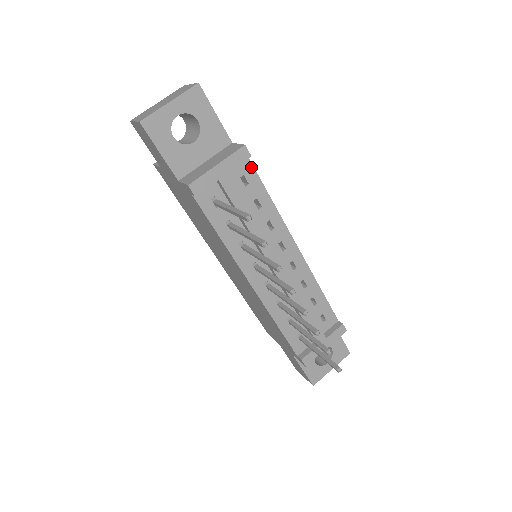
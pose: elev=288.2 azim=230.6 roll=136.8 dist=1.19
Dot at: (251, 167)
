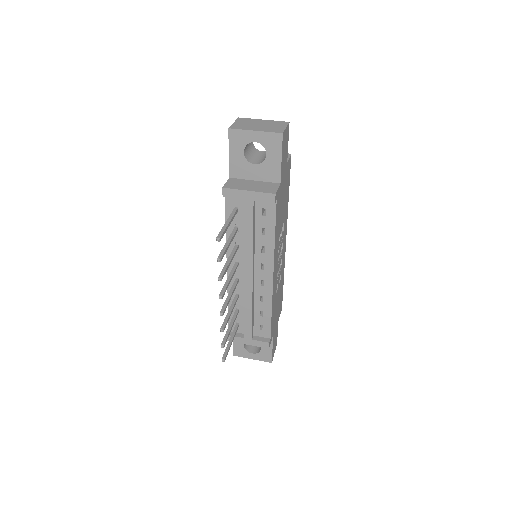
Dot at: (274, 208)
